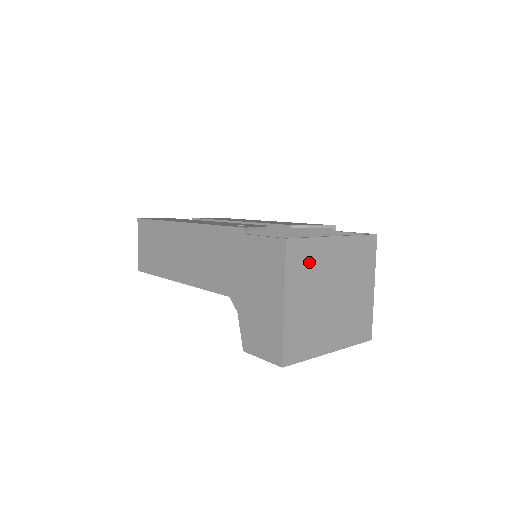
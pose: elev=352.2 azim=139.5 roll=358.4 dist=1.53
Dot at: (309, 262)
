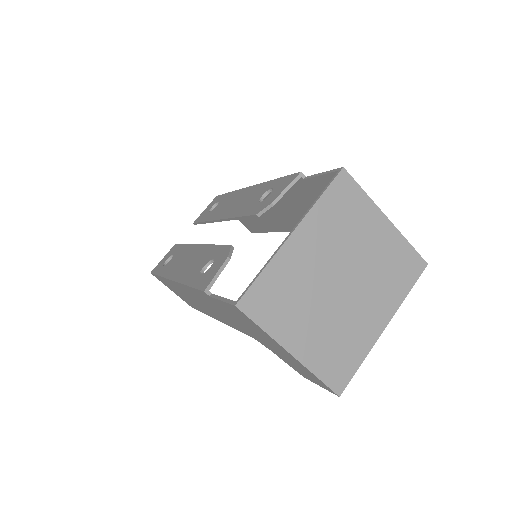
Dot at: (282, 292)
